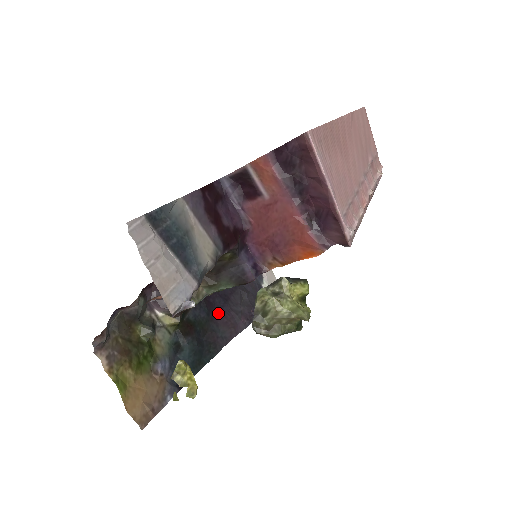
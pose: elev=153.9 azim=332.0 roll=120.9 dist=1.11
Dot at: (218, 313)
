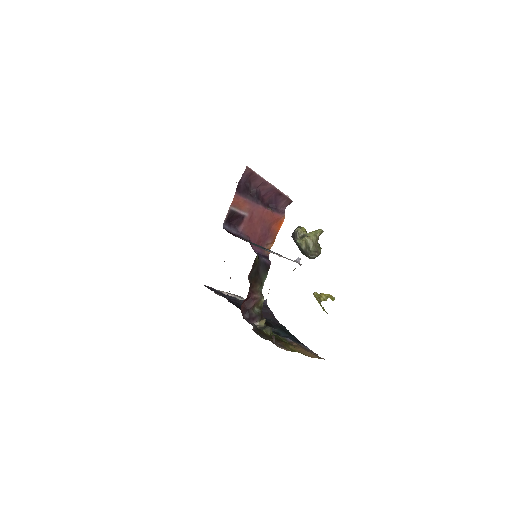
Dot at: occluded
